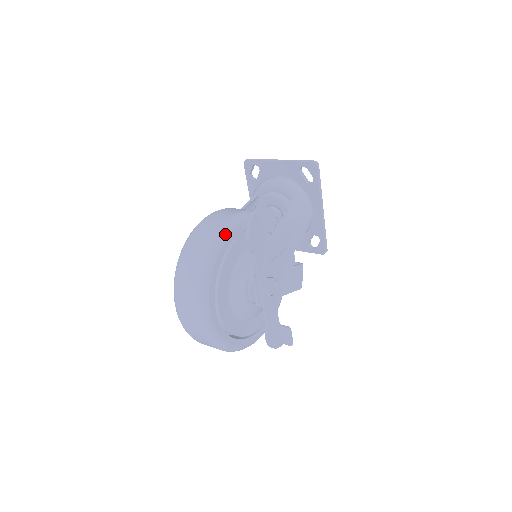
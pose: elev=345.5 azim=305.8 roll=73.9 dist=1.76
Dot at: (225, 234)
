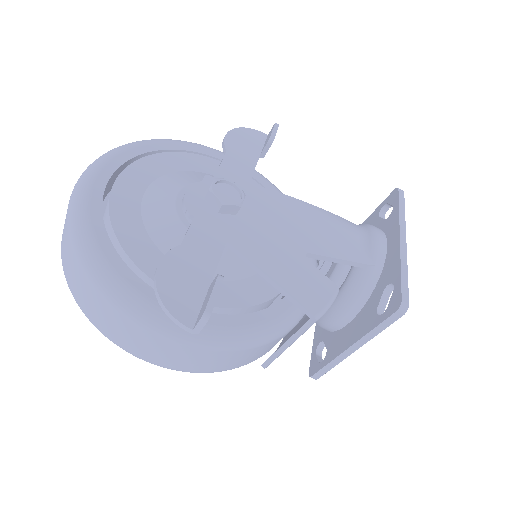
Dot at: (208, 147)
